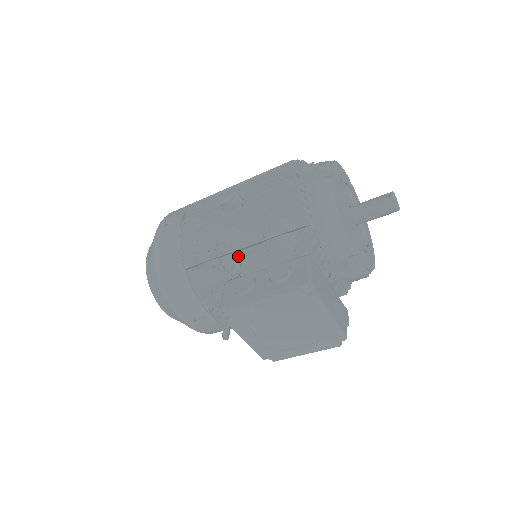
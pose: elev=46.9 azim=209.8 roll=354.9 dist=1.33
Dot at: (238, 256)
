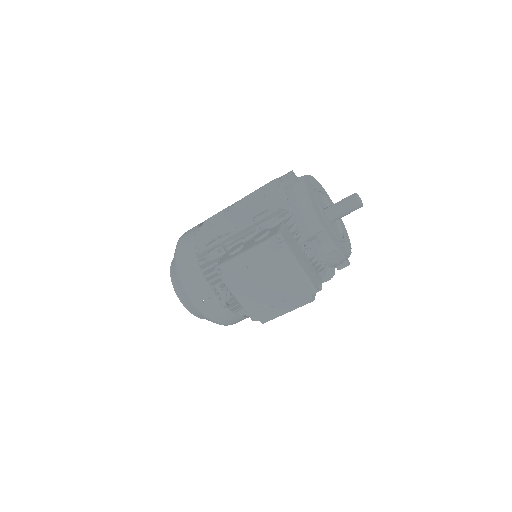
Dot at: (236, 240)
